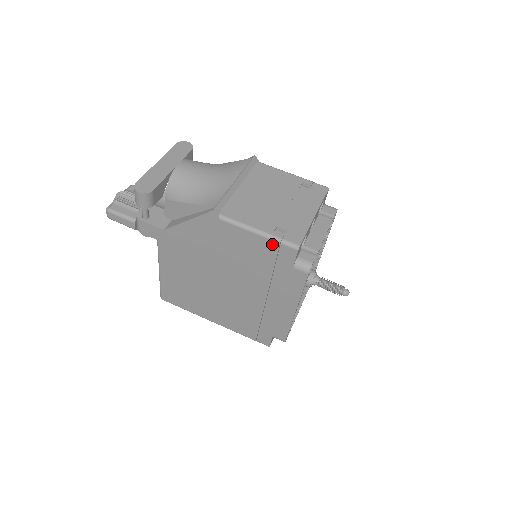
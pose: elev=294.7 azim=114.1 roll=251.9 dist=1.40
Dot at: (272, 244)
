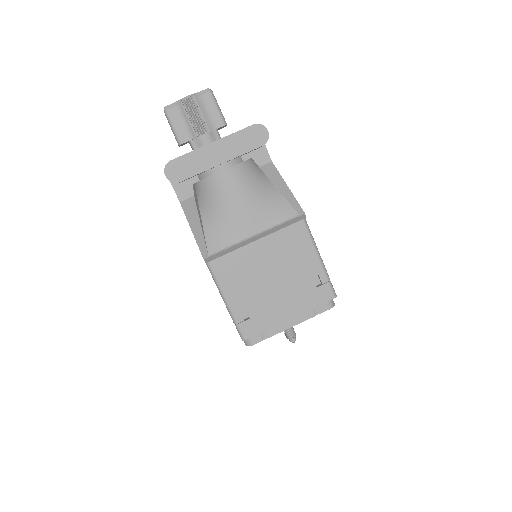
Dot at: (231, 316)
